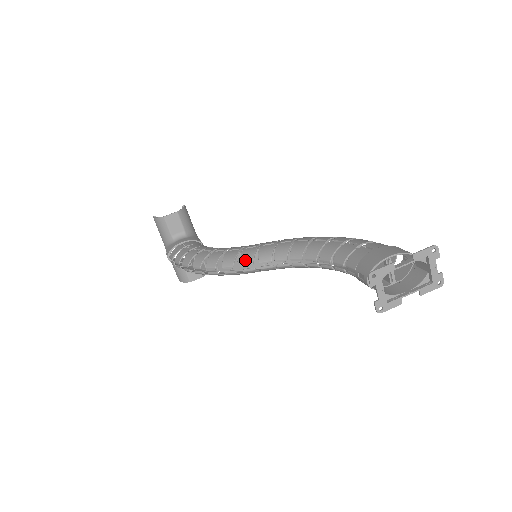
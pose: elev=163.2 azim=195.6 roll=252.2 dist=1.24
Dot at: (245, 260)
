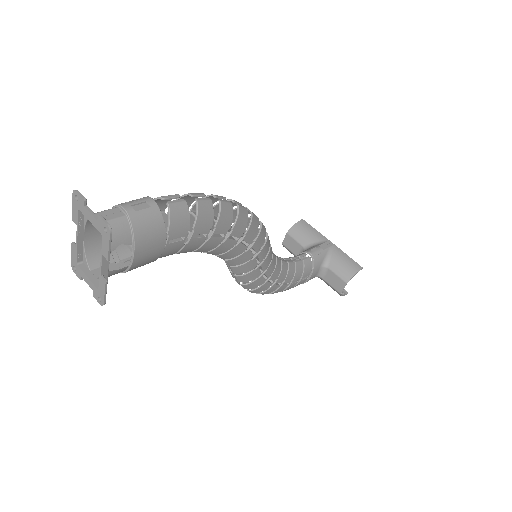
Dot at: occluded
